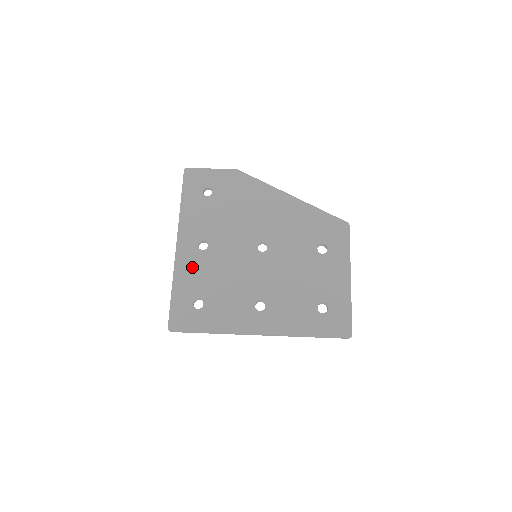
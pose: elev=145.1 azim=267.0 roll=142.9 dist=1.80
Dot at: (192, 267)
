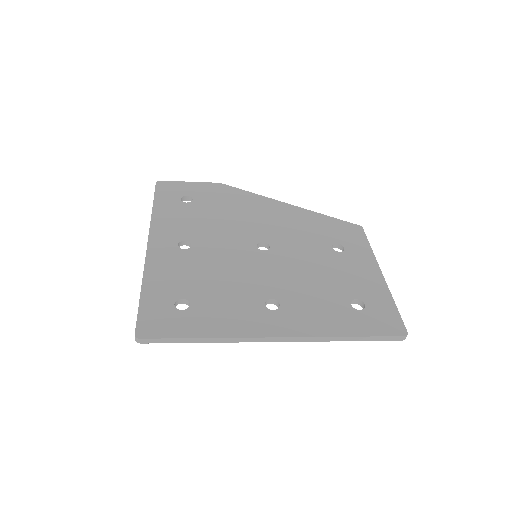
Dot at: (170, 265)
